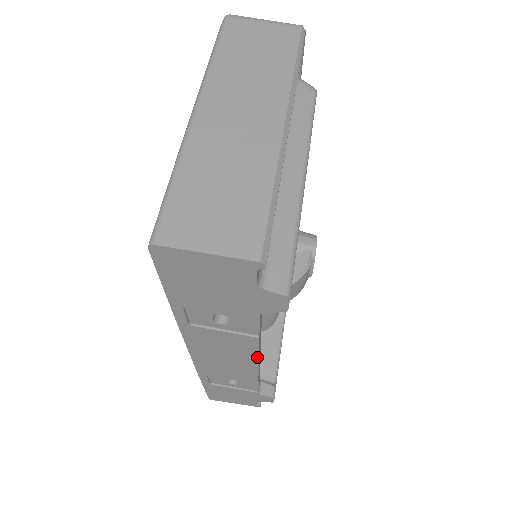
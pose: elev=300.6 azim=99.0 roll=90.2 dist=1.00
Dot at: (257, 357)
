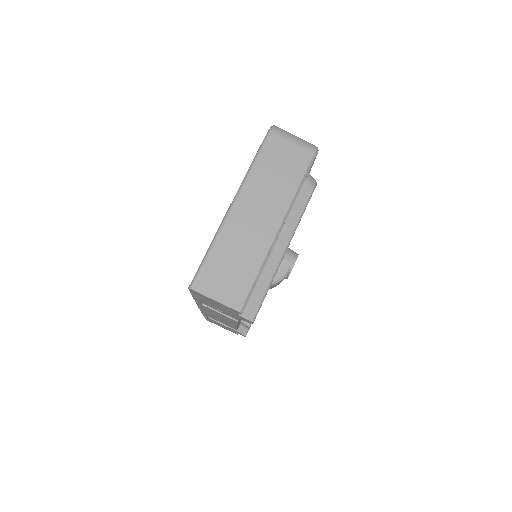
Dot at: occluded
